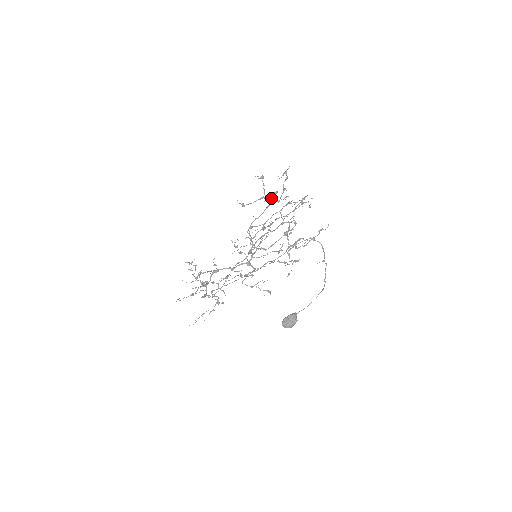
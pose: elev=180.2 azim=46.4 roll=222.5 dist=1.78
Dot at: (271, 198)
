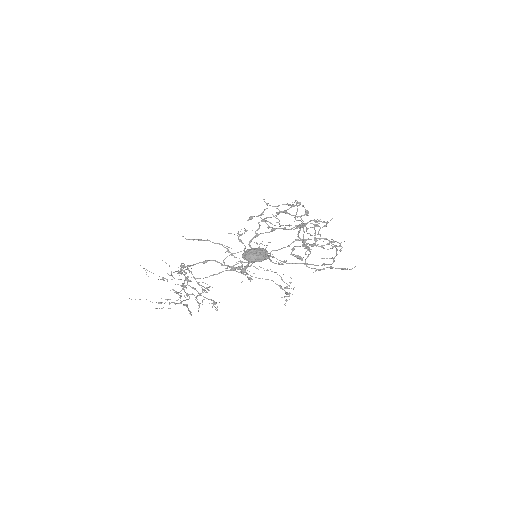
Dot at: (300, 220)
